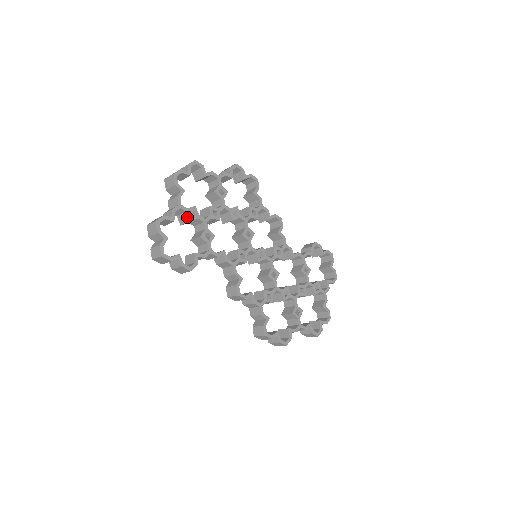
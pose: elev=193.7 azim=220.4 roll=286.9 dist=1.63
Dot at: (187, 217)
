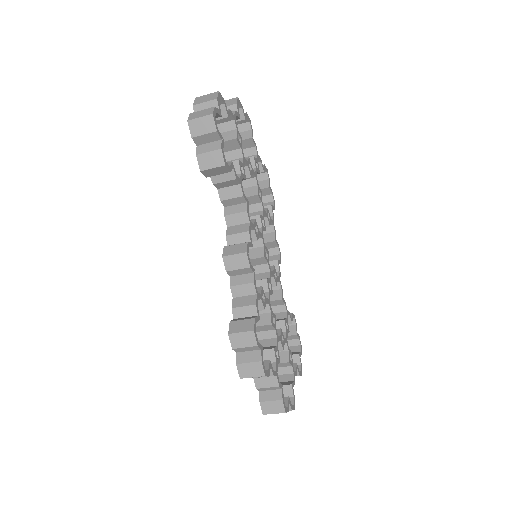
Dot at: (234, 134)
